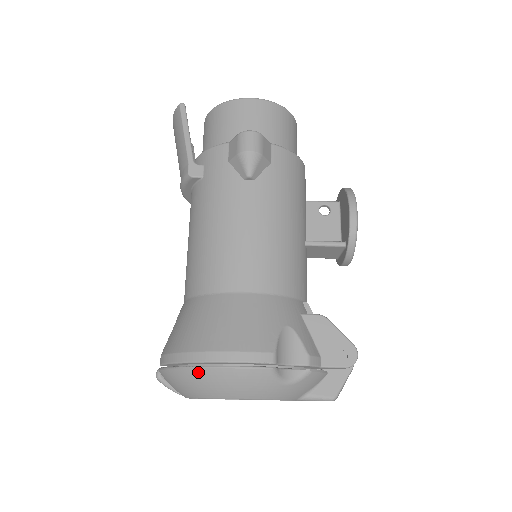
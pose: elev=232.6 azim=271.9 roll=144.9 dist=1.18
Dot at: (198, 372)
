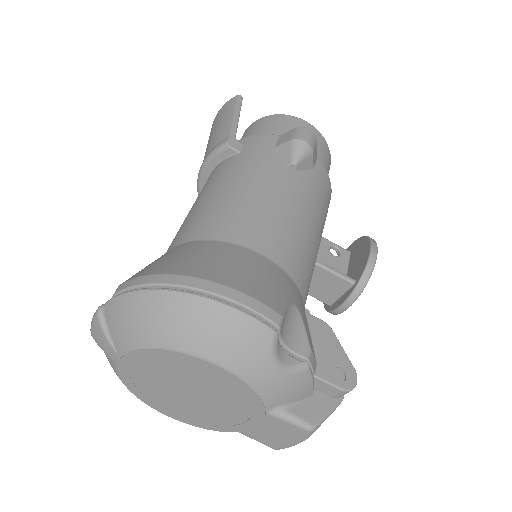
Dot at: (180, 298)
